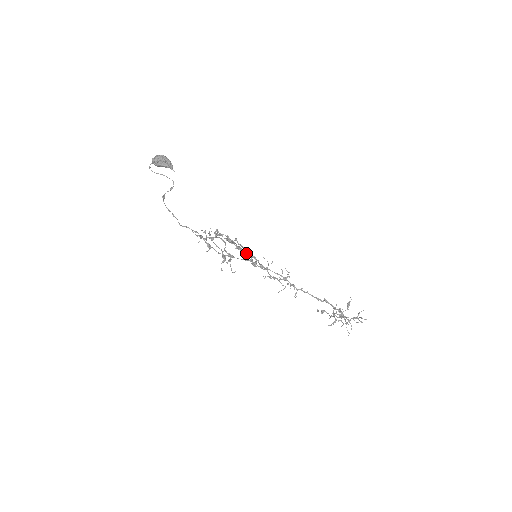
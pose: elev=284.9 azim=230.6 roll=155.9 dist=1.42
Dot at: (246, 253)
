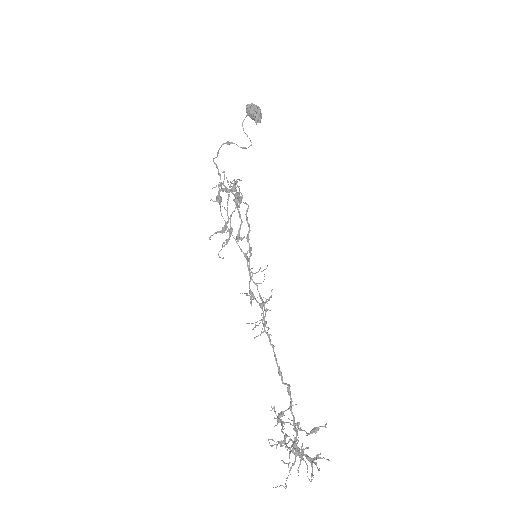
Dot at: (239, 213)
